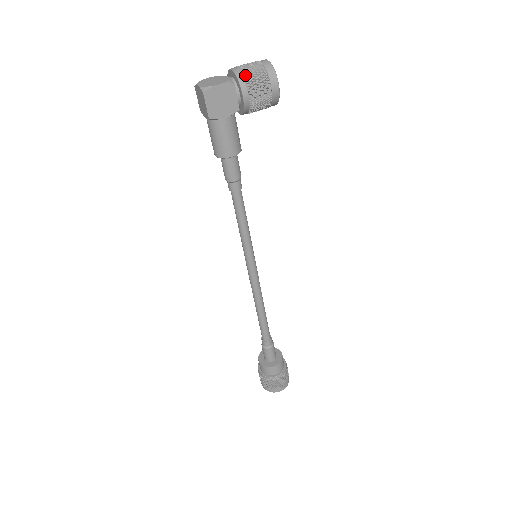
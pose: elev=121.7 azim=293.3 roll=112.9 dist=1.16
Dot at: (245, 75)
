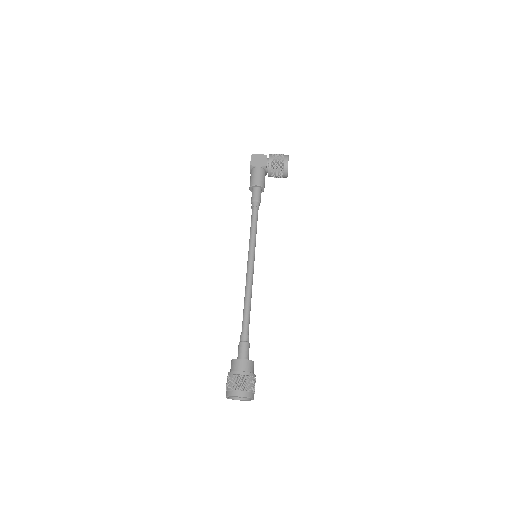
Dot at: (273, 154)
